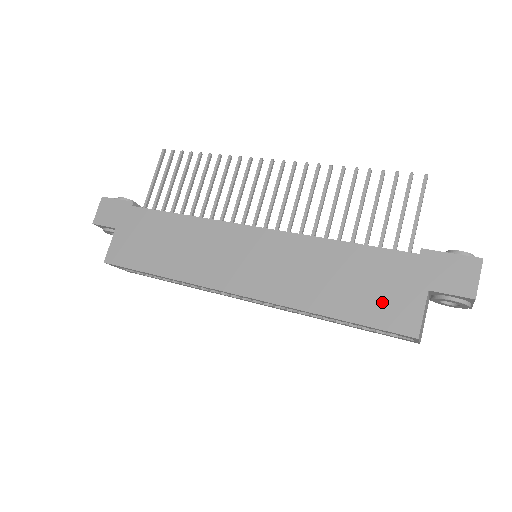
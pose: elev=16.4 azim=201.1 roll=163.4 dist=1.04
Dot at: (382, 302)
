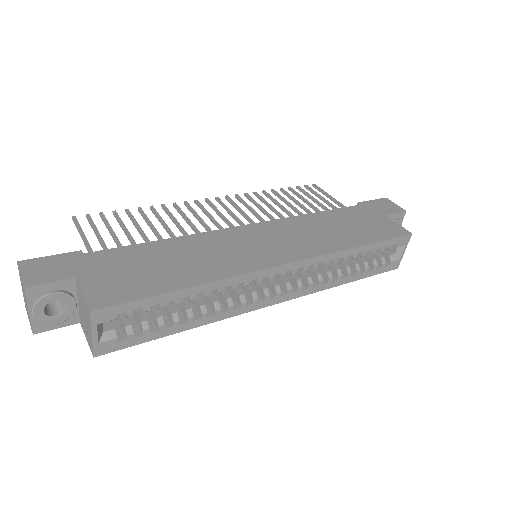
Dot at: (375, 227)
